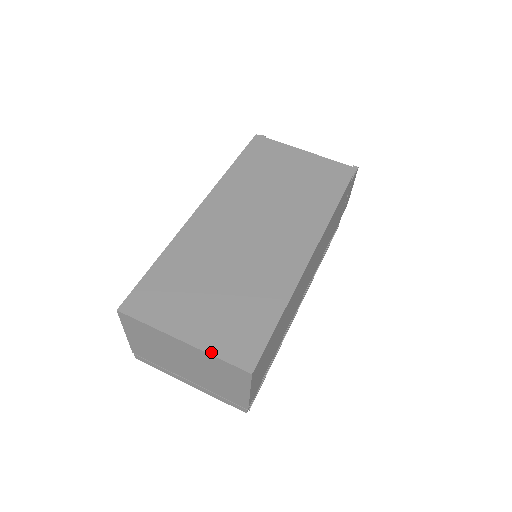
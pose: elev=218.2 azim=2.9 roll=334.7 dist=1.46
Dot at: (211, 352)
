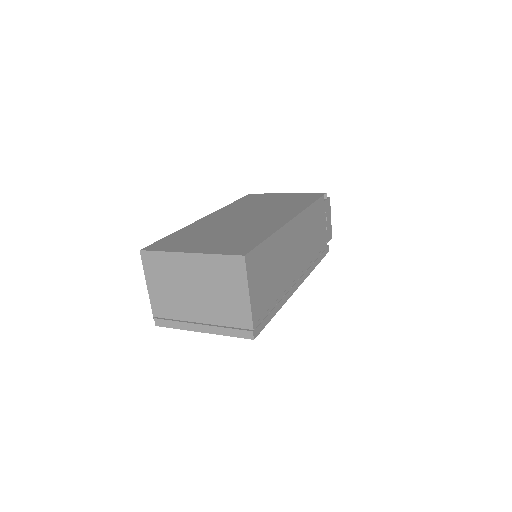
Dot at: (212, 253)
